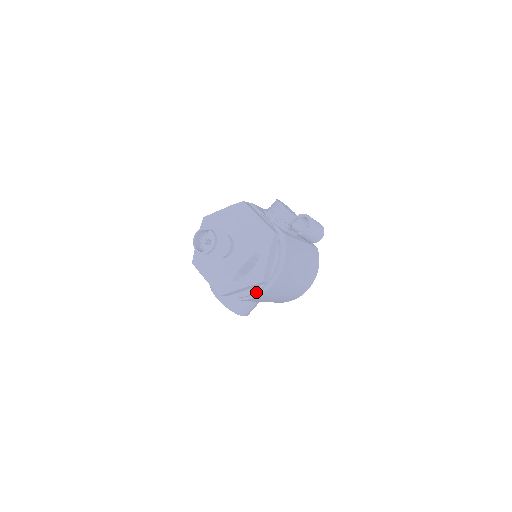
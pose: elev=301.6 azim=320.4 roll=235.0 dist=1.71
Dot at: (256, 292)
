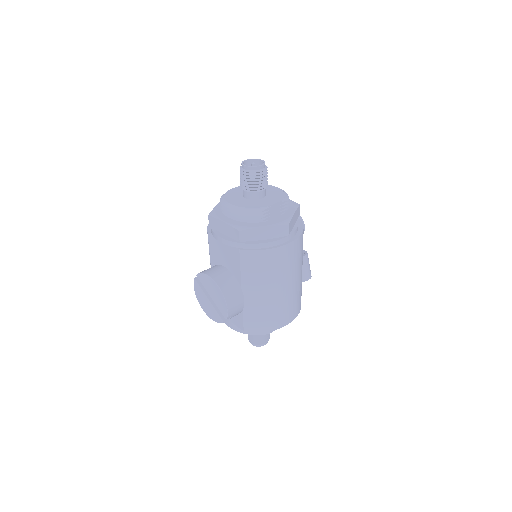
Dot at: (273, 243)
